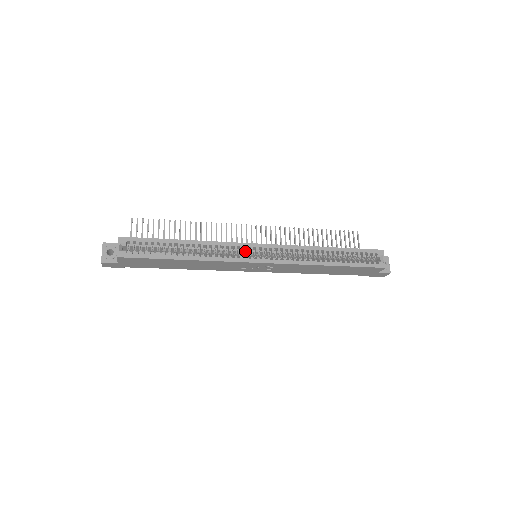
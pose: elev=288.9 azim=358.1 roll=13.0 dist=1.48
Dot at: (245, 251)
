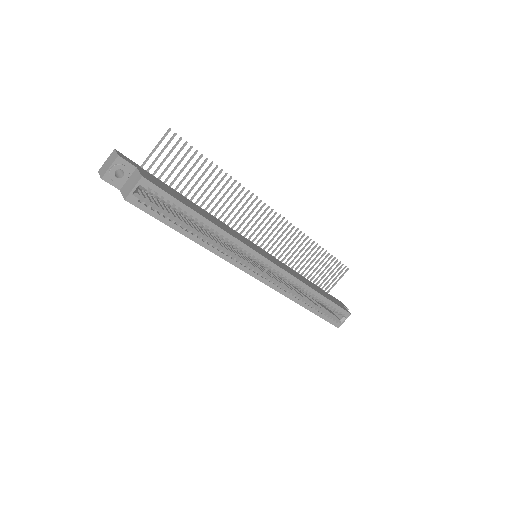
Dot at: (252, 259)
